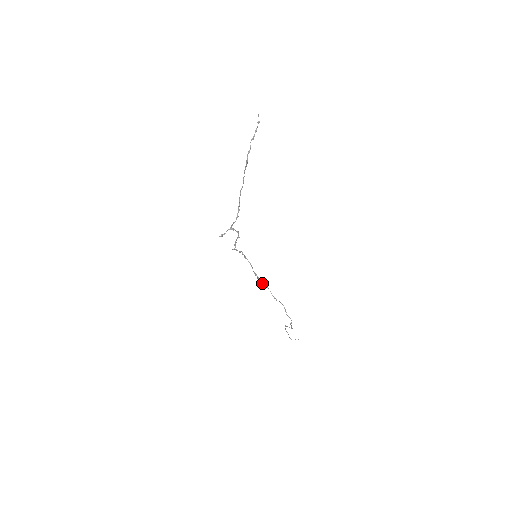
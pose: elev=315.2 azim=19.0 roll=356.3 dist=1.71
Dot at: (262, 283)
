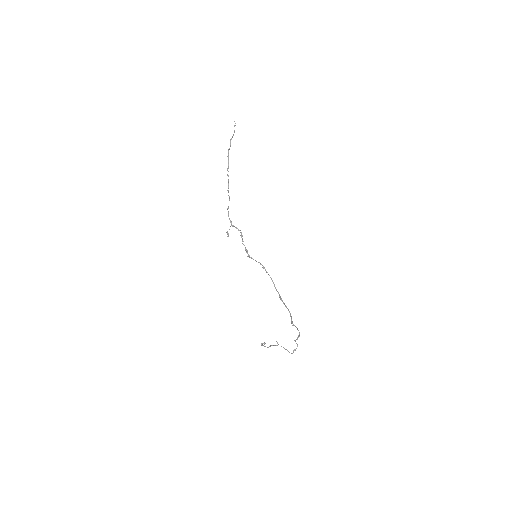
Dot at: (285, 305)
